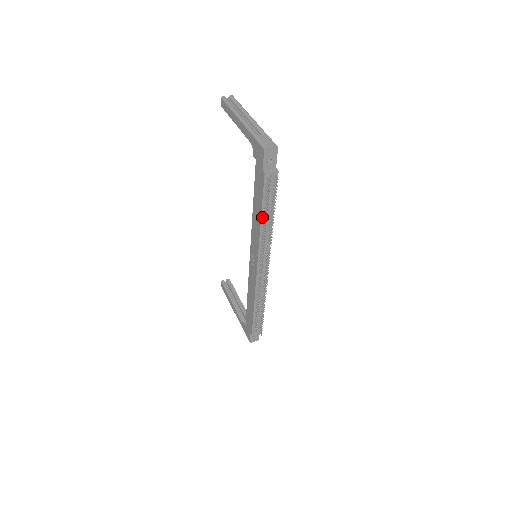
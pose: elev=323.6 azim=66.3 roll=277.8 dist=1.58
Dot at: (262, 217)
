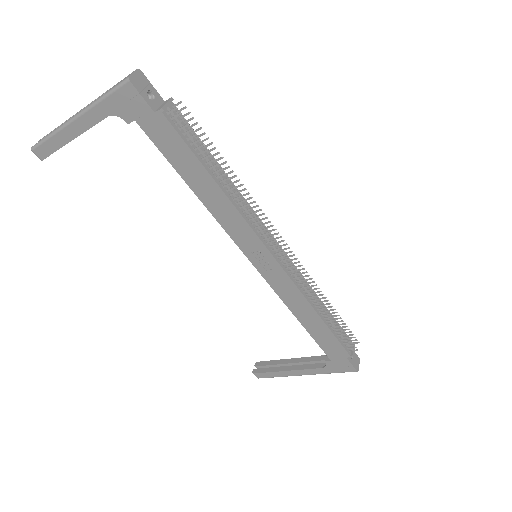
Dot at: (214, 178)
